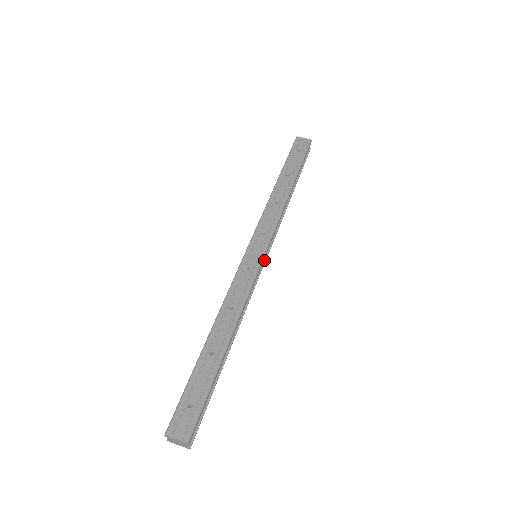
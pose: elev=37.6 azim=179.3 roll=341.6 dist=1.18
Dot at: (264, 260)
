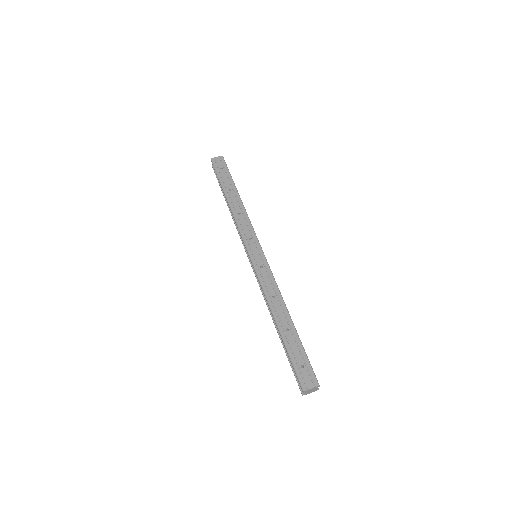
Dot at: occluded
